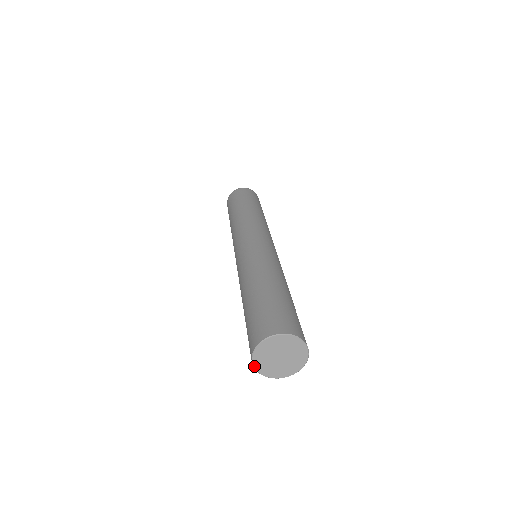
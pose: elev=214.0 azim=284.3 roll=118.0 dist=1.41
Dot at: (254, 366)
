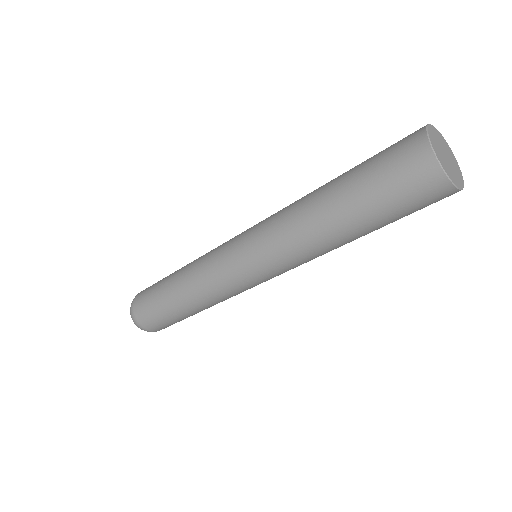
Dot at: (429, 137)
